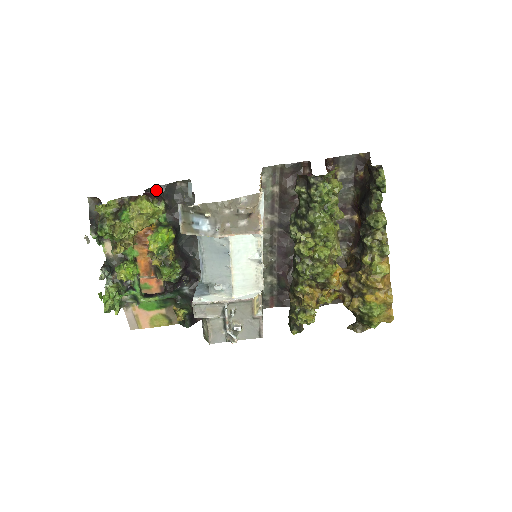
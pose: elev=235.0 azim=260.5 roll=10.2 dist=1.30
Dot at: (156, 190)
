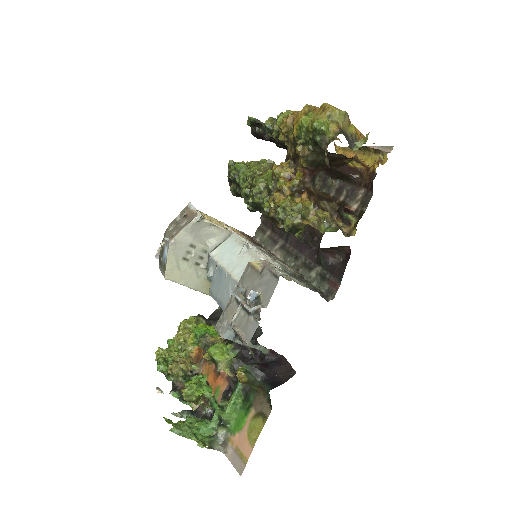
Dot at: occluded
